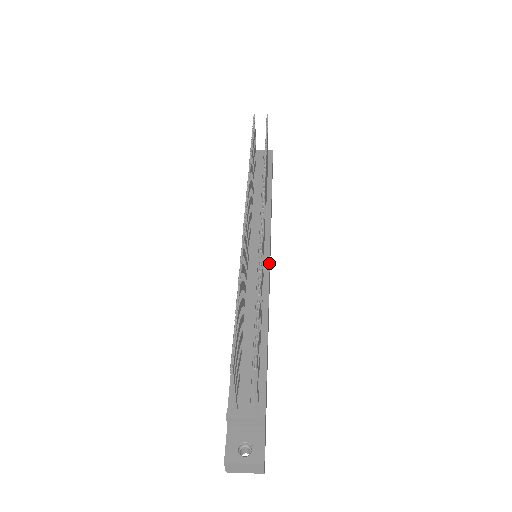
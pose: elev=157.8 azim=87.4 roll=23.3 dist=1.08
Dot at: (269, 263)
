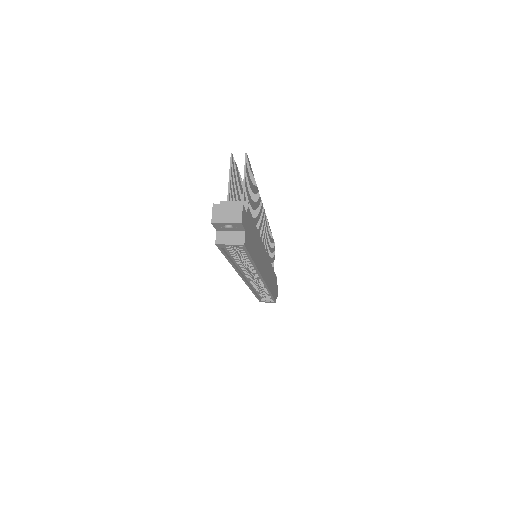
Dot at: occluded
